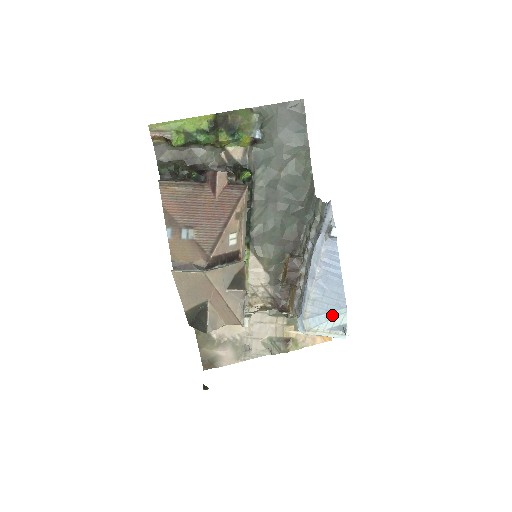
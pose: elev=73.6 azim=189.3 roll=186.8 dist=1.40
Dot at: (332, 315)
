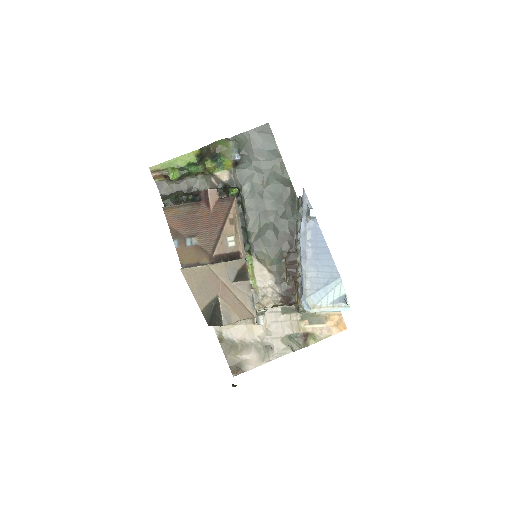
Dot at: (330, 287)
